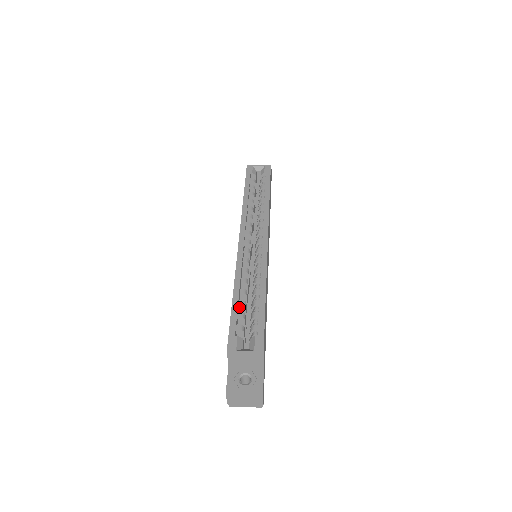
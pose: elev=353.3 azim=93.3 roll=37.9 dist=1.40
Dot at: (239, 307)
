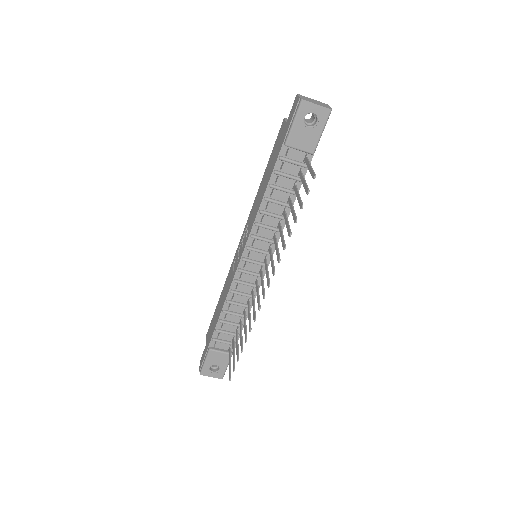
Dot at: occluded
